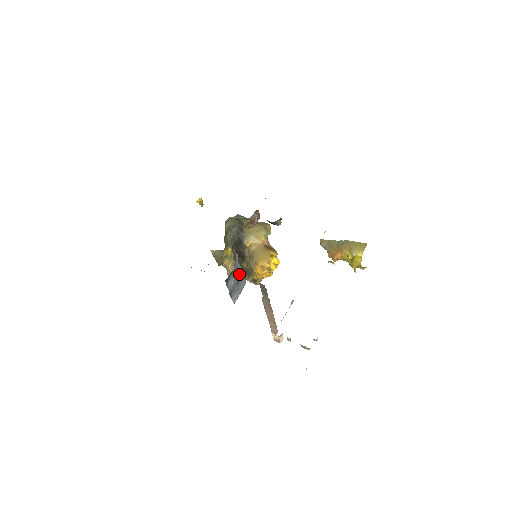
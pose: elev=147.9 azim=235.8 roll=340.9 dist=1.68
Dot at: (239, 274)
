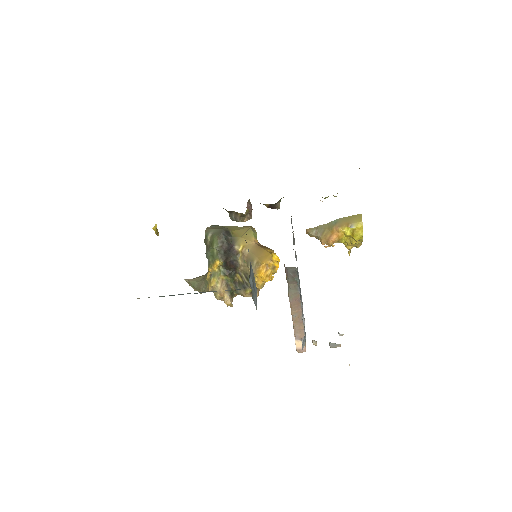
Dot at: (252, 273)
